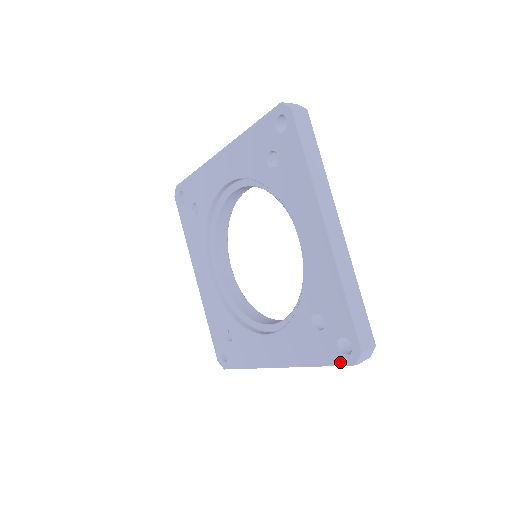
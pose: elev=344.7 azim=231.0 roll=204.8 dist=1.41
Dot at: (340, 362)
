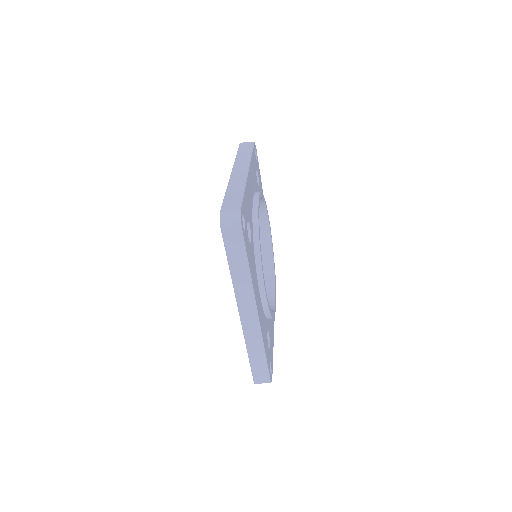
Dot at: (224, 240)
